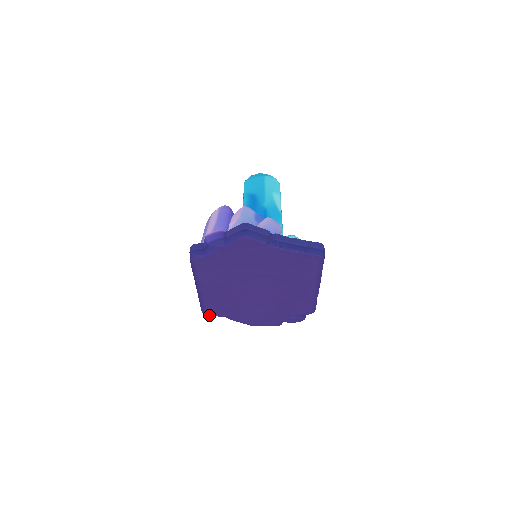
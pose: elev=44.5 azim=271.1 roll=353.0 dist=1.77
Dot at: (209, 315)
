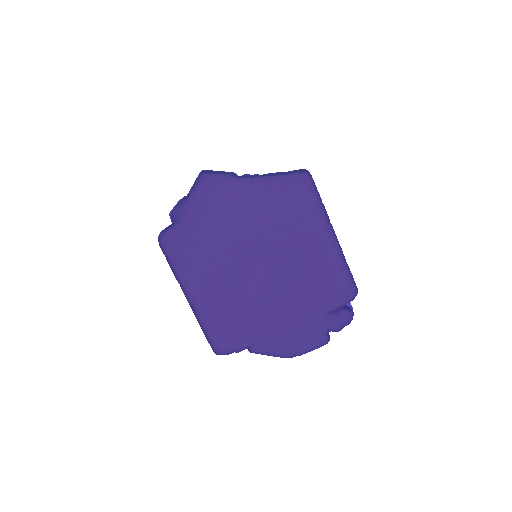
Dot at: (224, 353)
